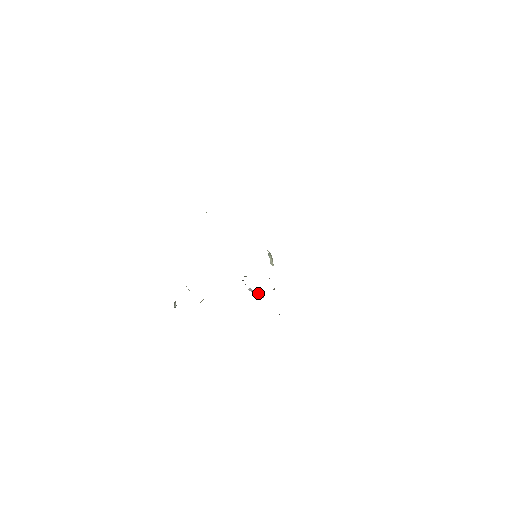
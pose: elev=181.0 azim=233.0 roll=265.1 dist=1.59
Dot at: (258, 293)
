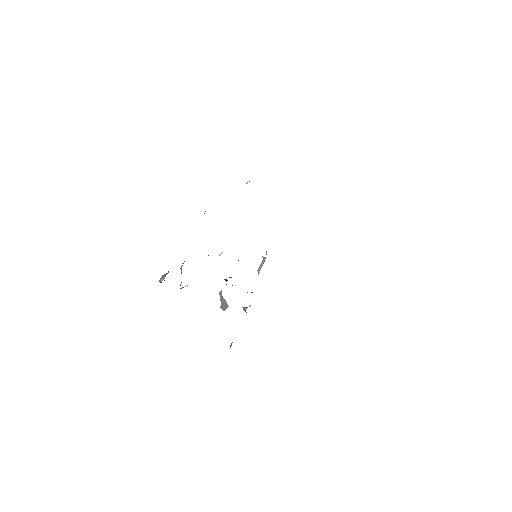
Dot at: (224, 302)
